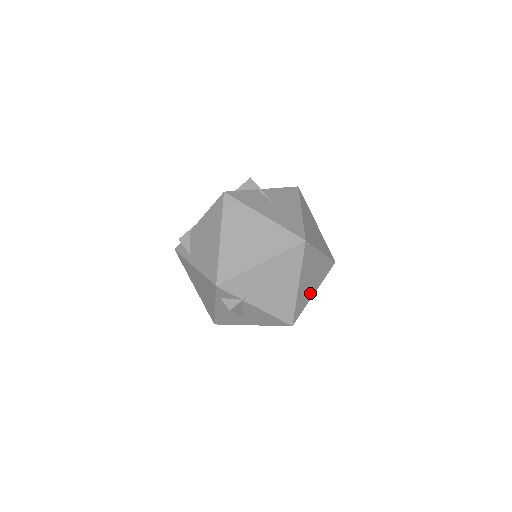
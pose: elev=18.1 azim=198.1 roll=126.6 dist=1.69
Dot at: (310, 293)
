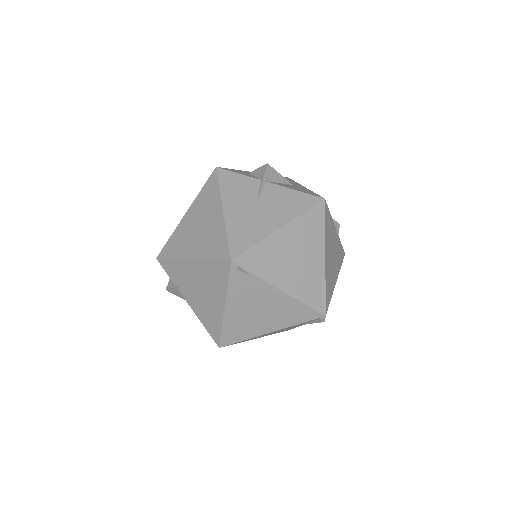
Dot at: (258, 328)
